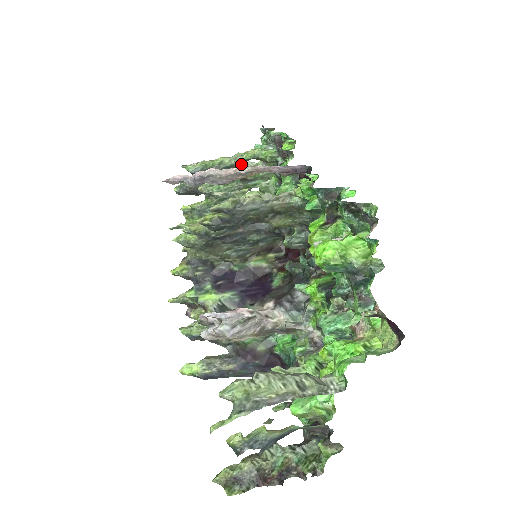
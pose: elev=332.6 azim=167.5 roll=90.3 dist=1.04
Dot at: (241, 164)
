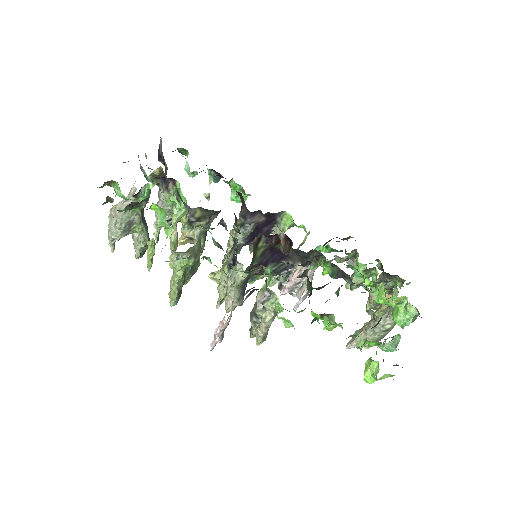
Dot at: occluded
